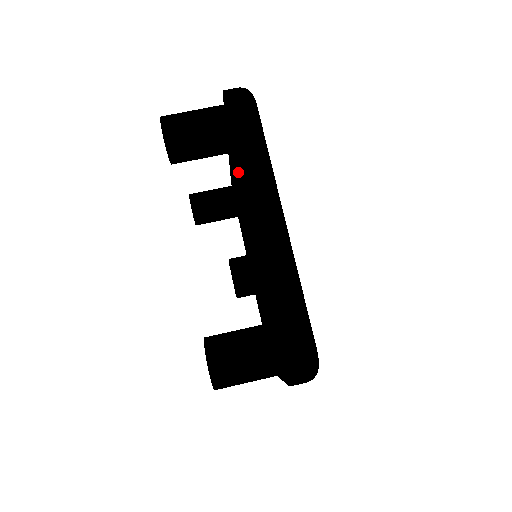
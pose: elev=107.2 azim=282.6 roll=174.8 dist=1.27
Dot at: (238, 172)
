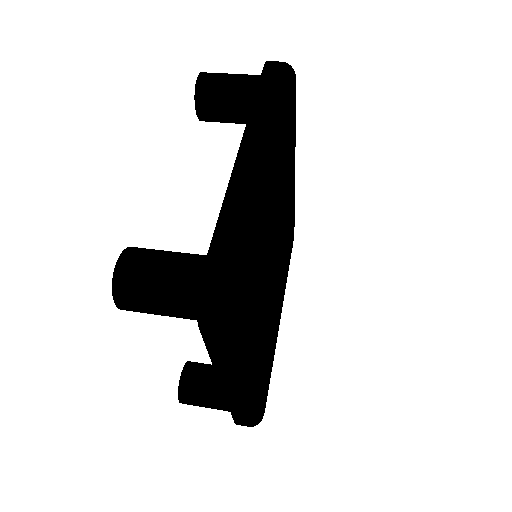
Dot at: occluded
